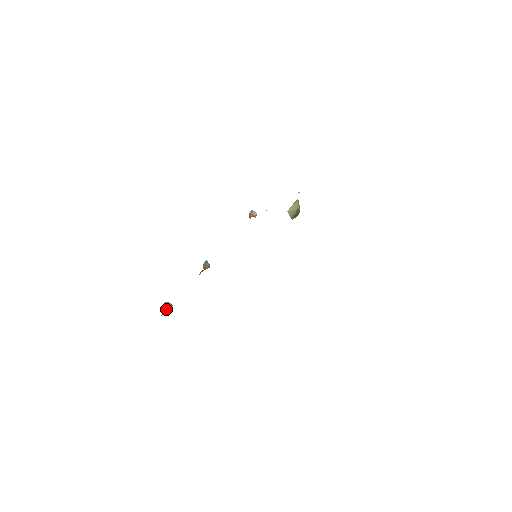
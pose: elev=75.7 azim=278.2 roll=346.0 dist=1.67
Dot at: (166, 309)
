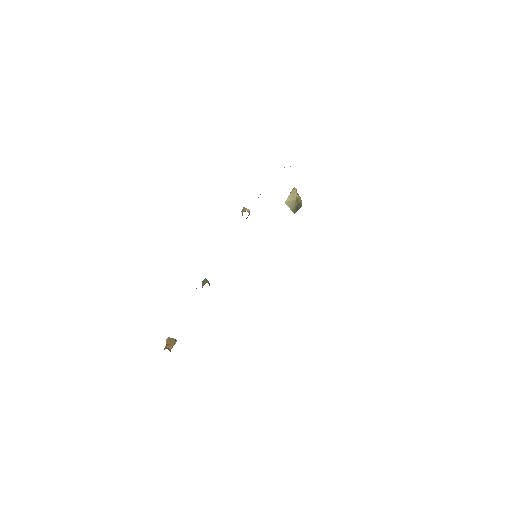
Dot at: (169, 345)
